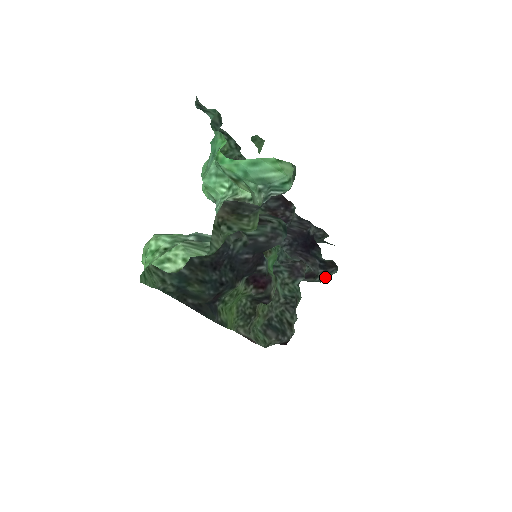
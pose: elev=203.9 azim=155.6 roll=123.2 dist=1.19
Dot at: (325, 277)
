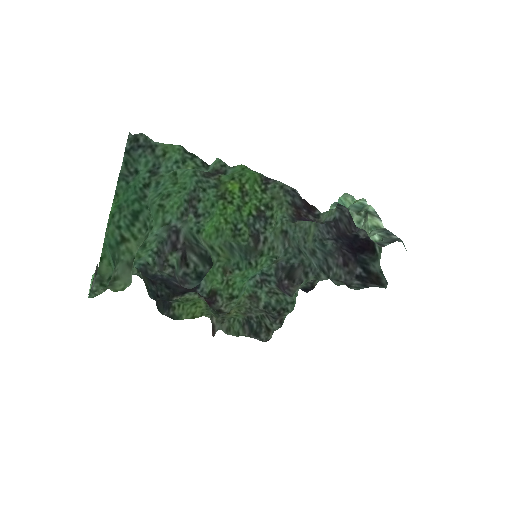
Dot at: occluded
